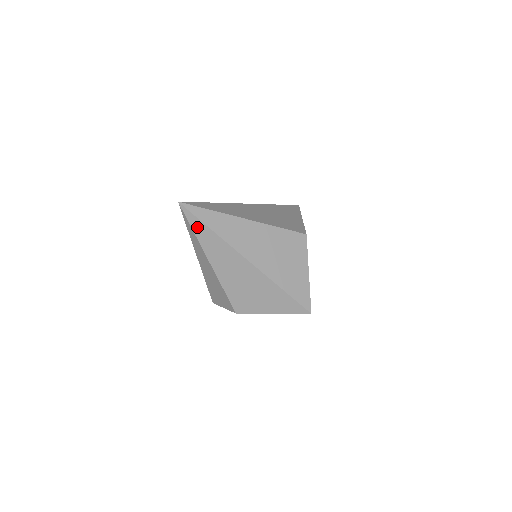
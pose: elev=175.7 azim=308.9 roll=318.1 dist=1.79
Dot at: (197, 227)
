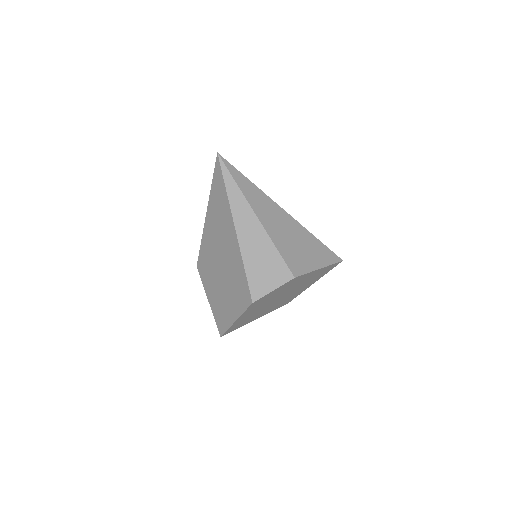
Dot at: (238, 179)
